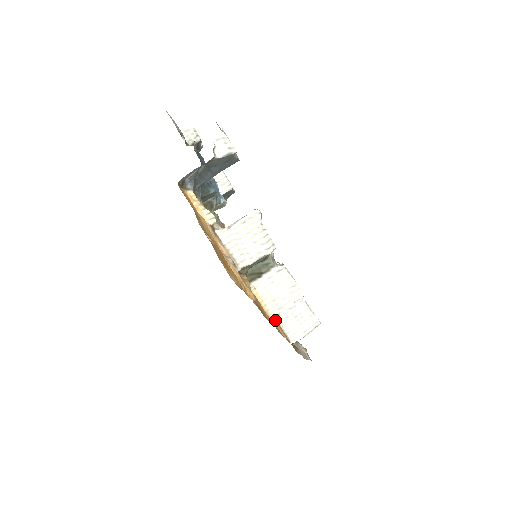
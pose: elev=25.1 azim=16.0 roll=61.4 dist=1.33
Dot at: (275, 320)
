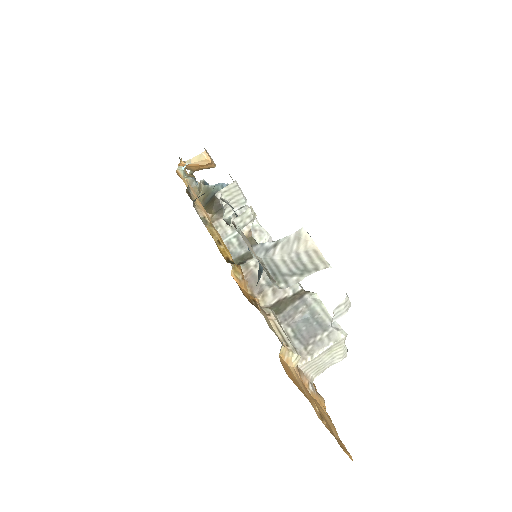
Dot at: occluded
